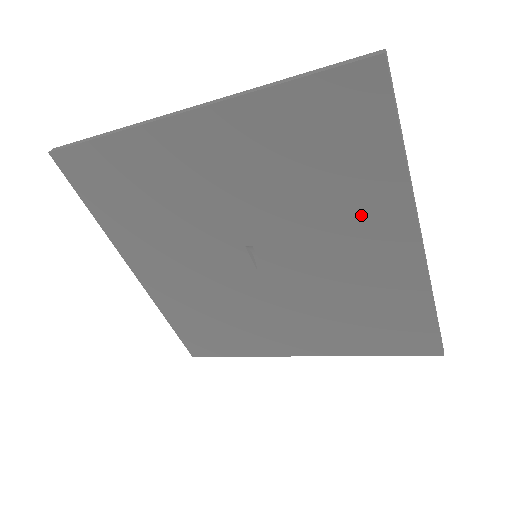
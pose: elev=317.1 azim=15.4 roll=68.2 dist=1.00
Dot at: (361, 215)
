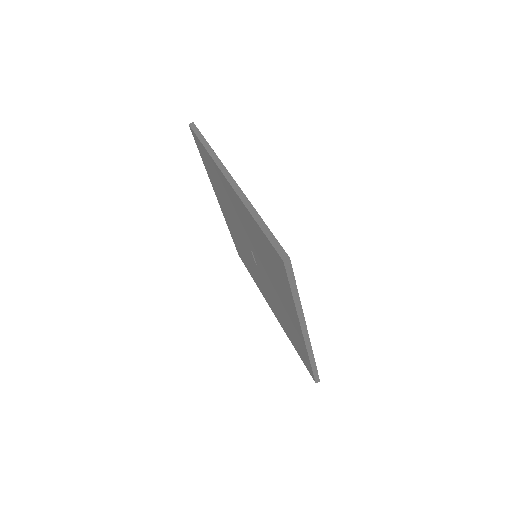
Dot at: (284, 297)
